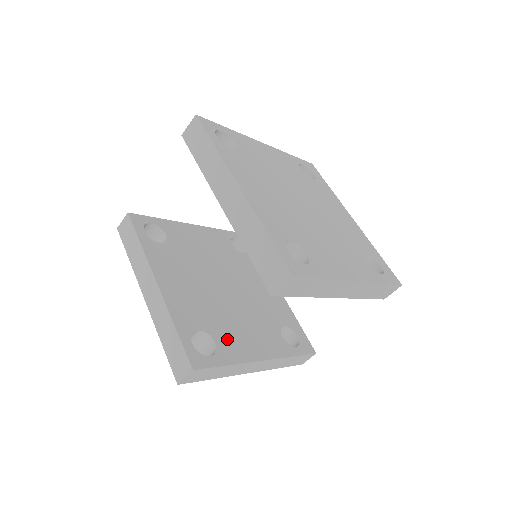
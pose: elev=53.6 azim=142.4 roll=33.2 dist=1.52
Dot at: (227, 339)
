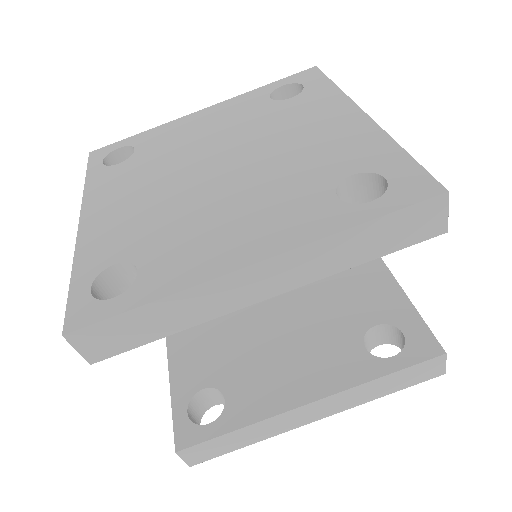
Dot at: (248, 387)
